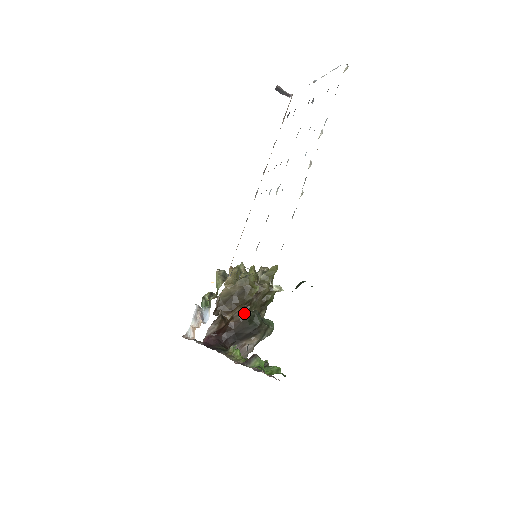
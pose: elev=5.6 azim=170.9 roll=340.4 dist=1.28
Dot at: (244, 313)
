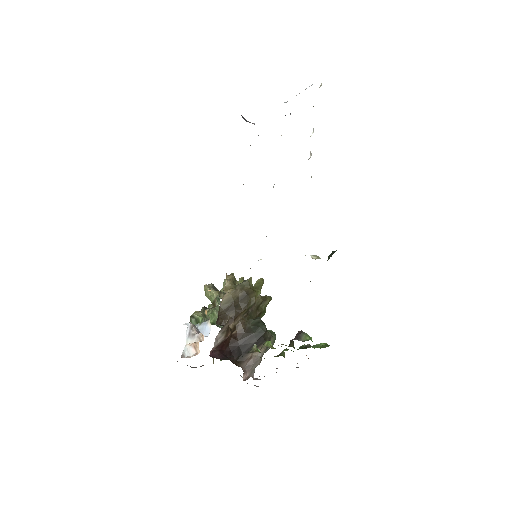
Dot at: (246, 321)
